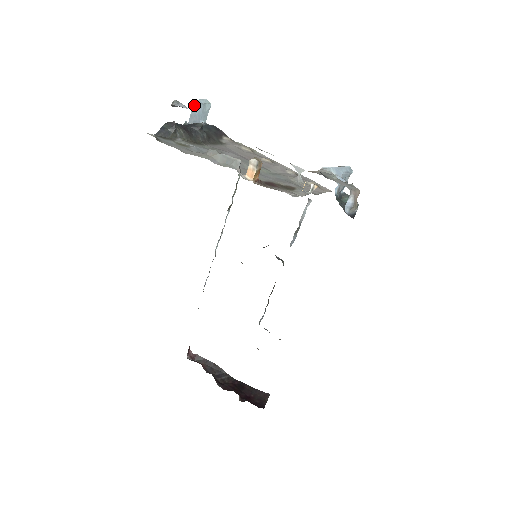
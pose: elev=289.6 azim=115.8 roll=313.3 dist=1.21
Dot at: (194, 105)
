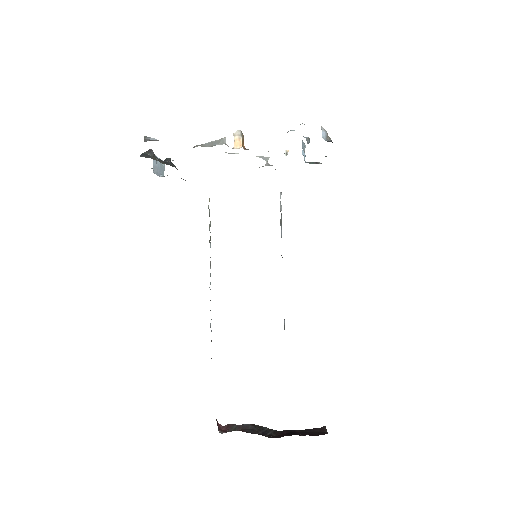
Dot at: occluded
